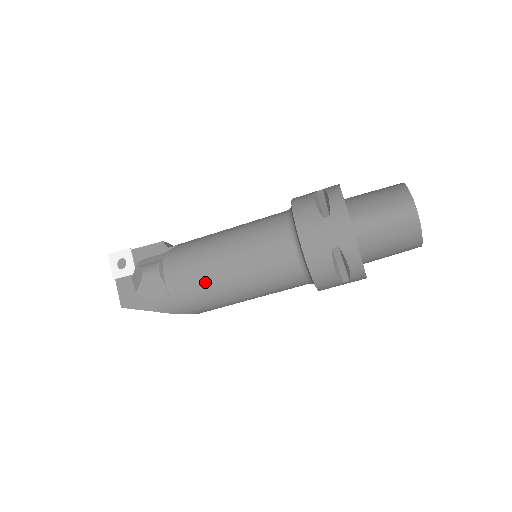
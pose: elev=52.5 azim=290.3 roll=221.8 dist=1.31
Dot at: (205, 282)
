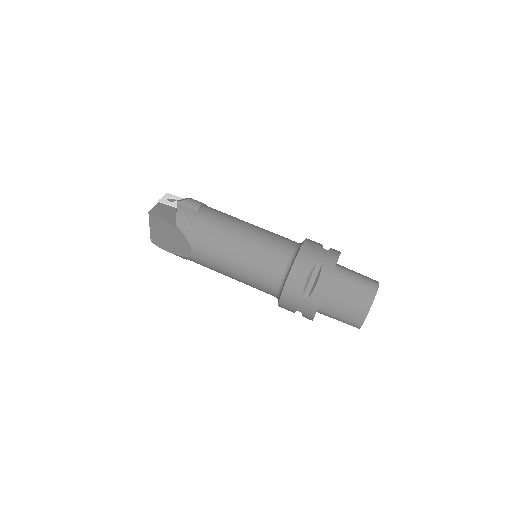
Dot at: (223, 228)
